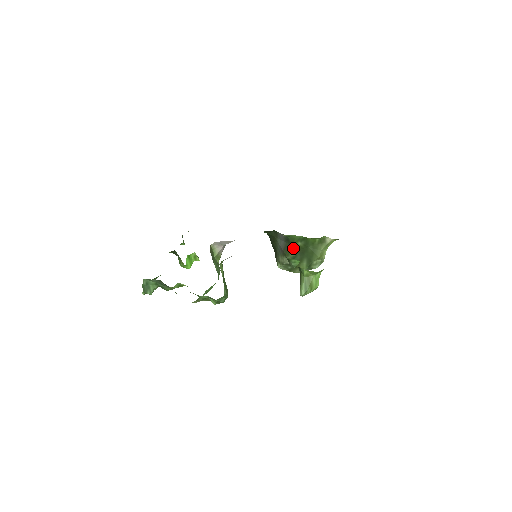
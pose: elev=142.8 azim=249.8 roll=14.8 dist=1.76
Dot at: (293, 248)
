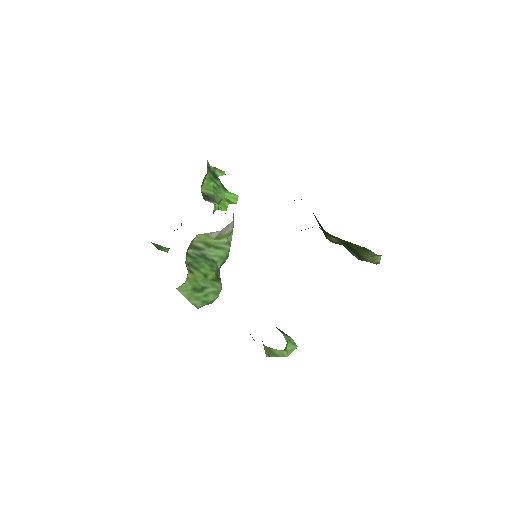
Dot at: (331, 237)
